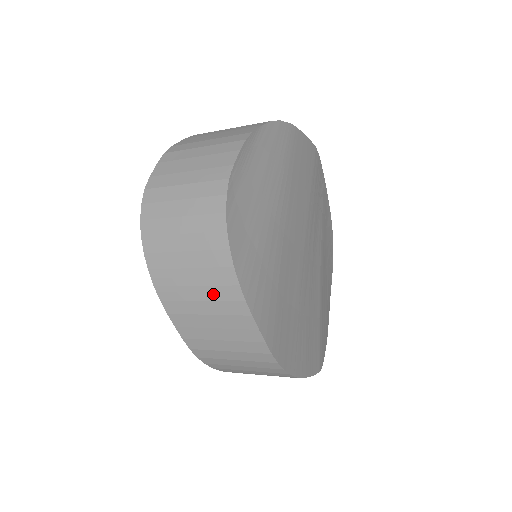
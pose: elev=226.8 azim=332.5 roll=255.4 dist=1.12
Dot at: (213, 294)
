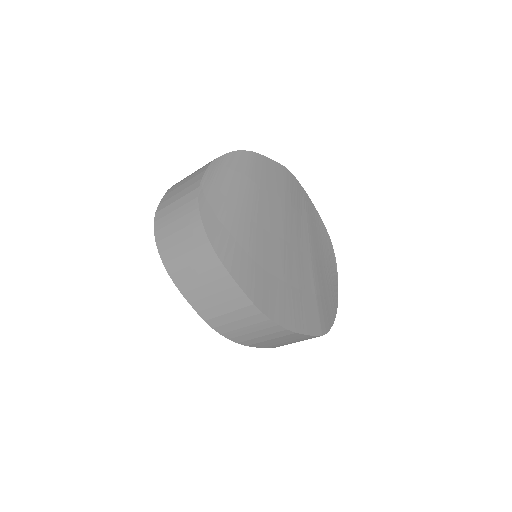
Dot at: (203, 267)
